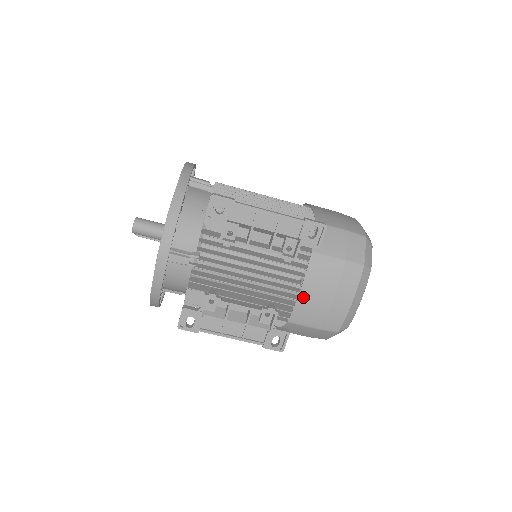
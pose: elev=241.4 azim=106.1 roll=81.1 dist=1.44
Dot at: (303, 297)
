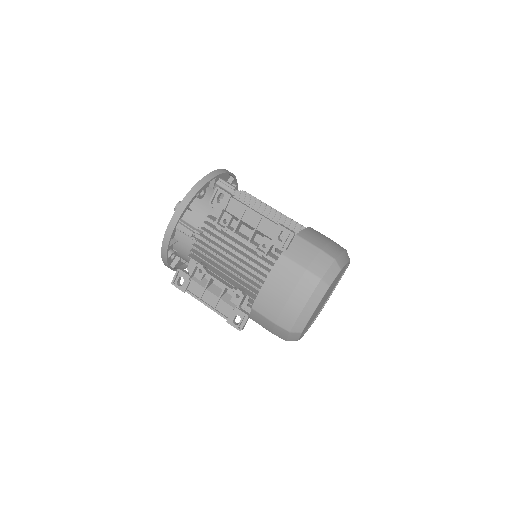
Dot at: (265, 289)
